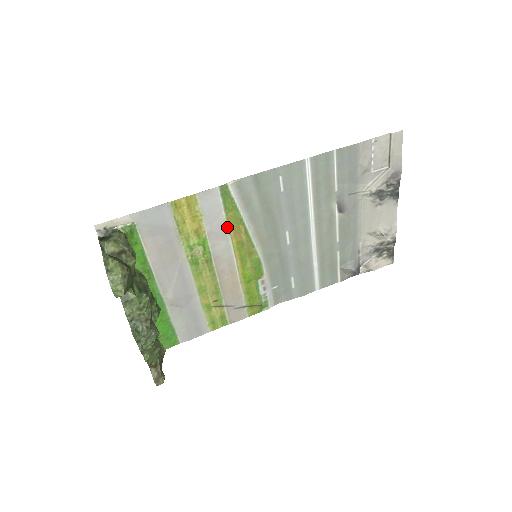
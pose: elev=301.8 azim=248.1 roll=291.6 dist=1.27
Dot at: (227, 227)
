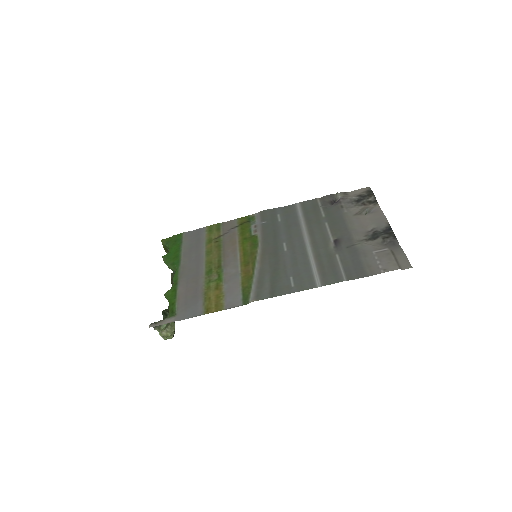
Dot at: (240, 279)
